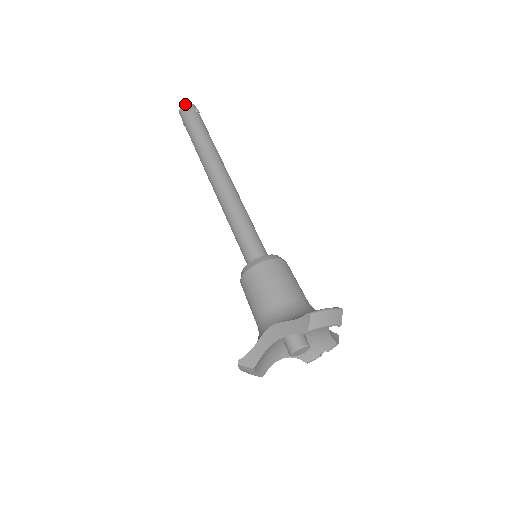
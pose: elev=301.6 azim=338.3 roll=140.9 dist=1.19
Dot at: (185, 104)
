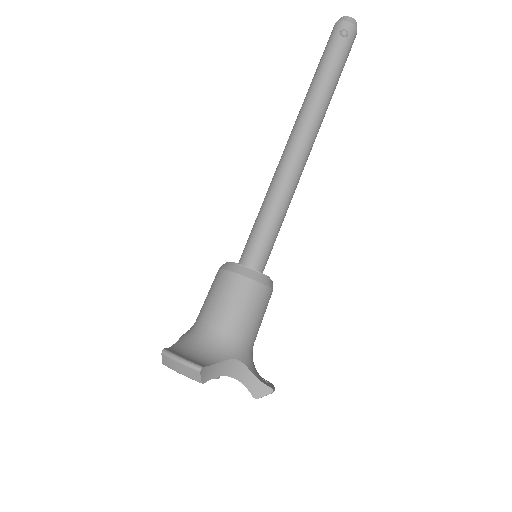
Dot at: (337, 22)
